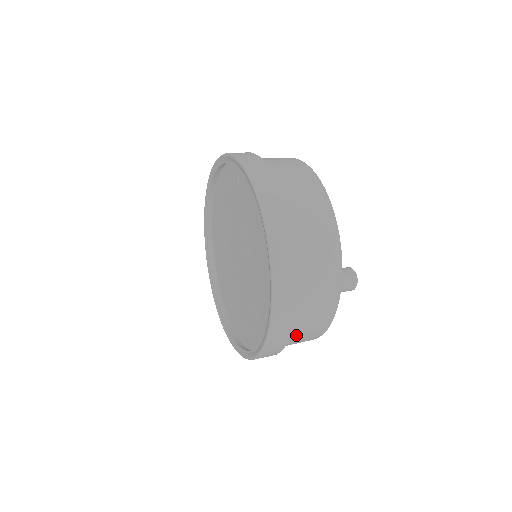
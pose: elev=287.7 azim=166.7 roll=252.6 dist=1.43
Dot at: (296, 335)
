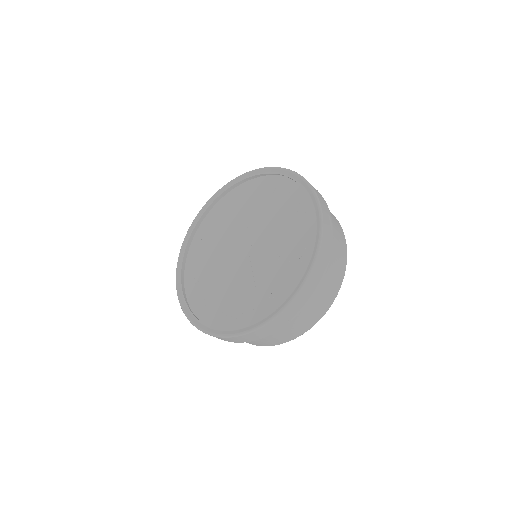
Dot at: (332, 250)
